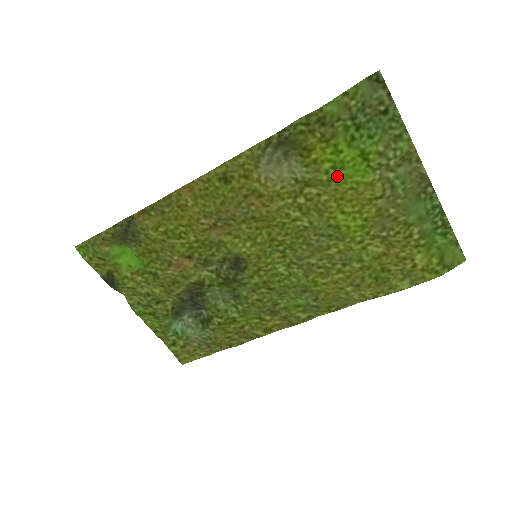
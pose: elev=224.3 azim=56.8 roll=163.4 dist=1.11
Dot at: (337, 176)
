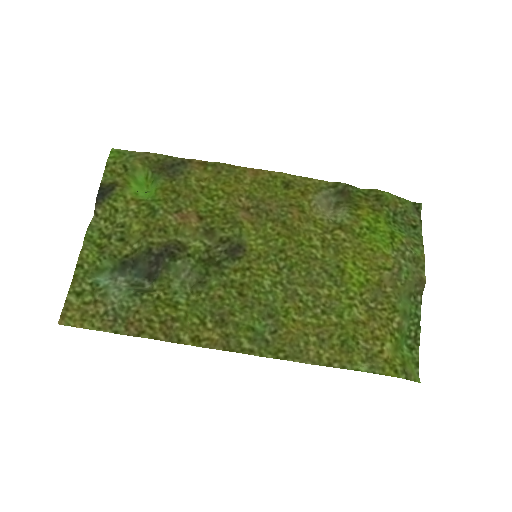
Dot at: (366, 235)
